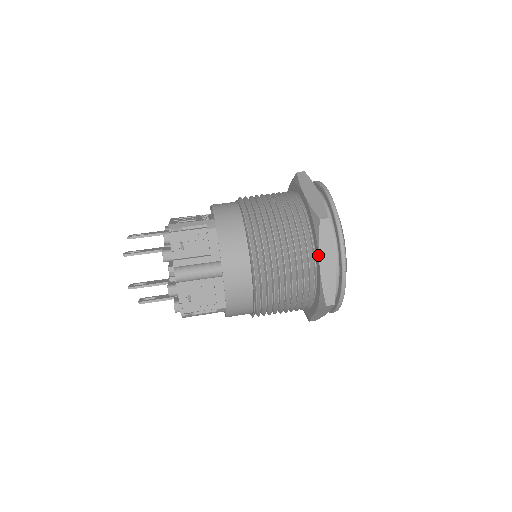
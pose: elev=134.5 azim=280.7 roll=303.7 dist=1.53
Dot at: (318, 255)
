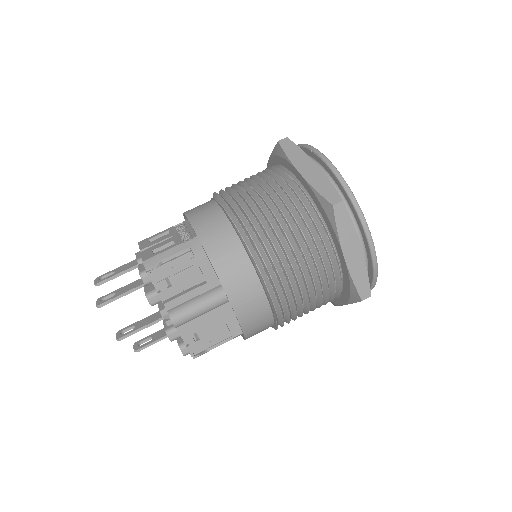
Dot at: (340, 248)
